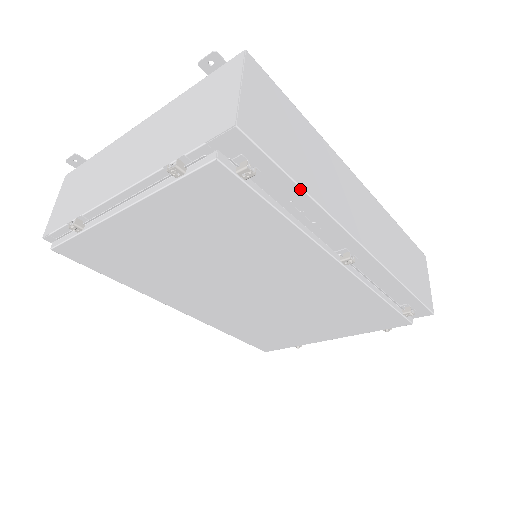
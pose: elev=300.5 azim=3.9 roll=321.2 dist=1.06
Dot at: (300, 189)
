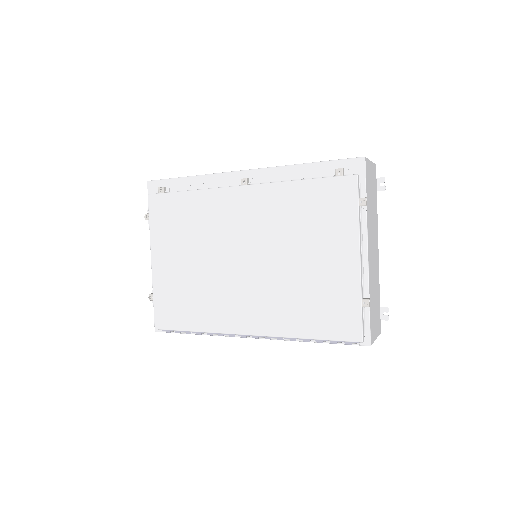
Dot at: (186, 178)
